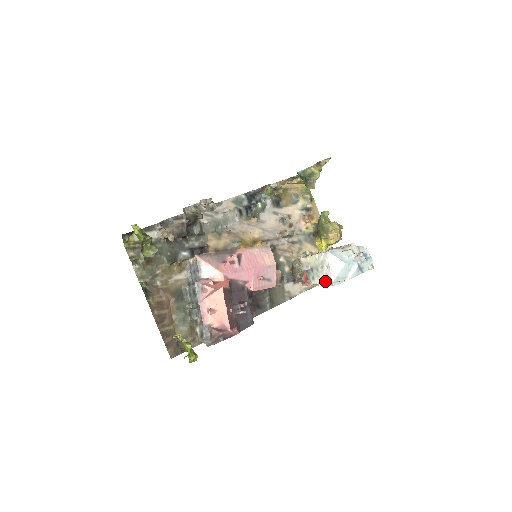
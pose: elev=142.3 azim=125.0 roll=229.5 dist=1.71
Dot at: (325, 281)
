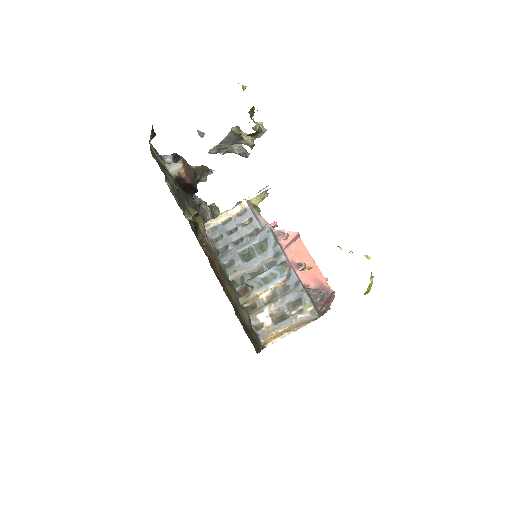
Dot at: occluded
